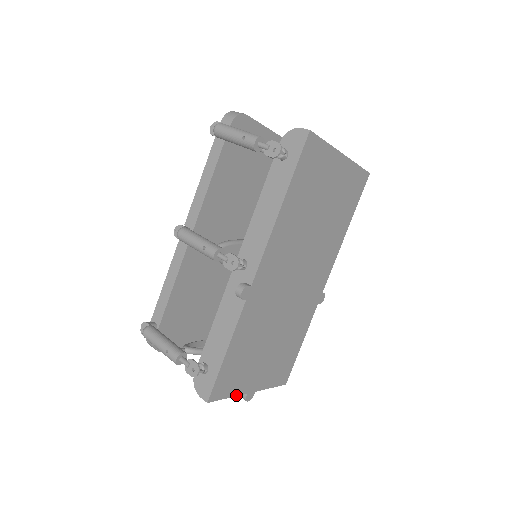
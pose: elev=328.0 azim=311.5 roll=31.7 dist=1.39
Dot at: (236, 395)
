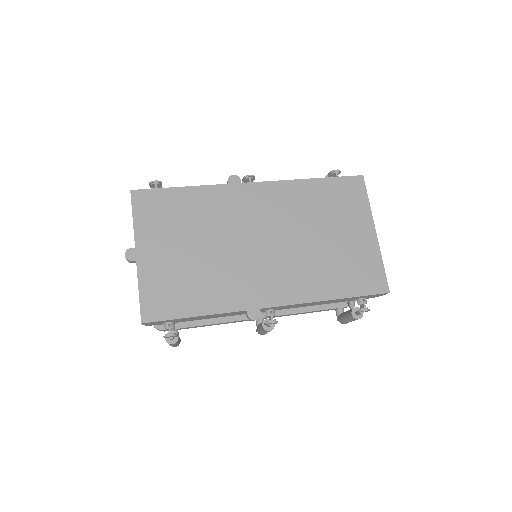
Dot at: (135, 229)
